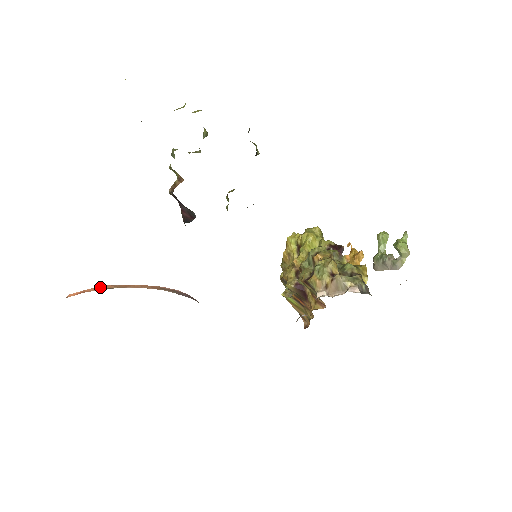
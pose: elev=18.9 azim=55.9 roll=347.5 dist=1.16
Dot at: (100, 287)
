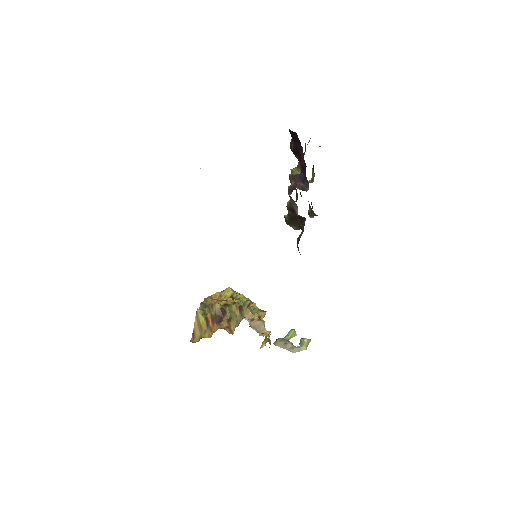
Dot at: occluded
